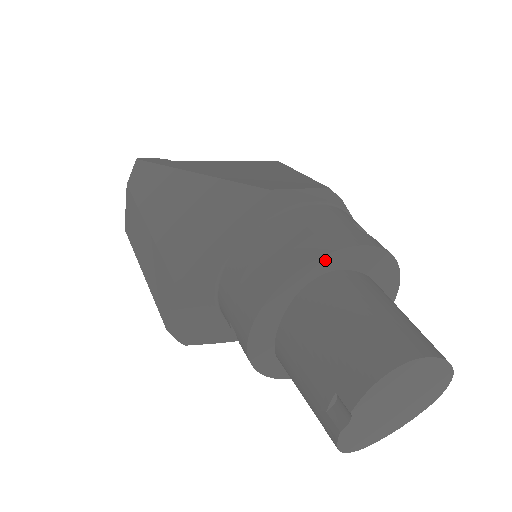
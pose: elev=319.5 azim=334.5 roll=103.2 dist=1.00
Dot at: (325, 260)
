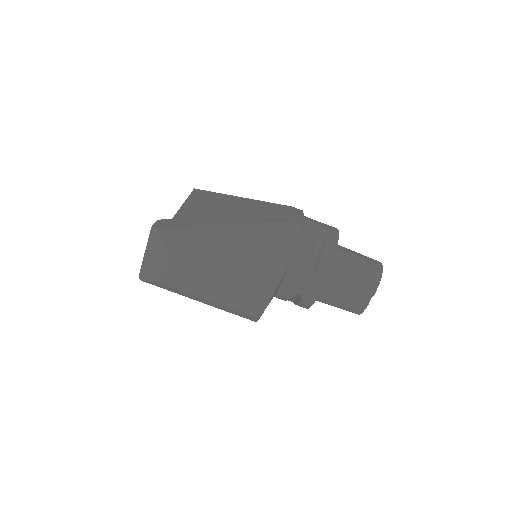
Dot at: (337, 245)
